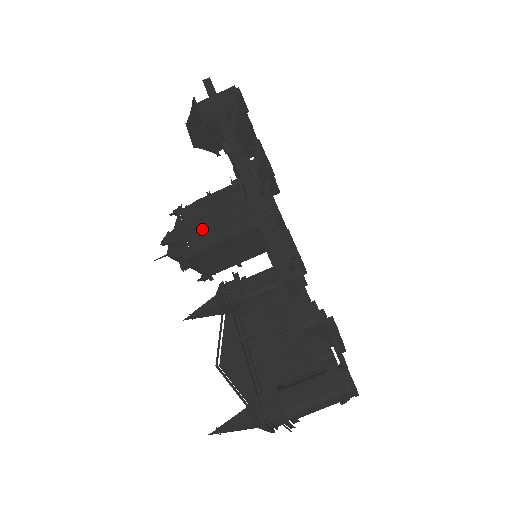
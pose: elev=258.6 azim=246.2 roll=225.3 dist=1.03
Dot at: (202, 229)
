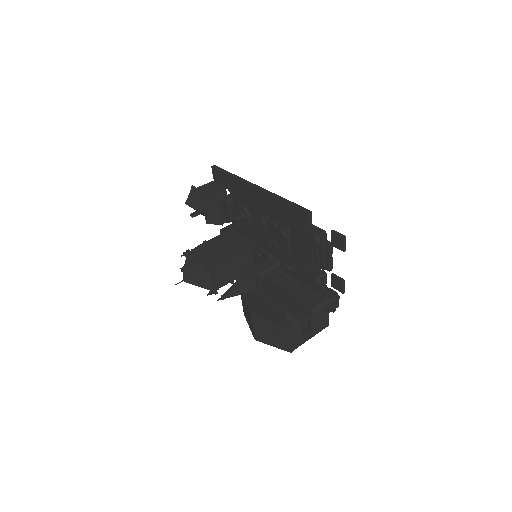
Dot at: (210, 256)
